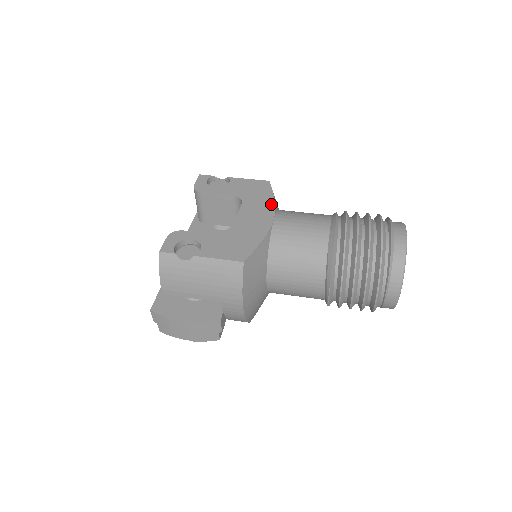
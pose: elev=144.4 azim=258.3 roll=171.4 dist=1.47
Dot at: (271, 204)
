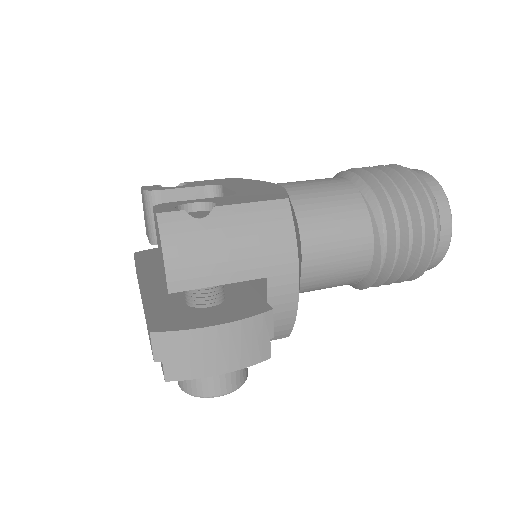
Dot at: (258, 181)
